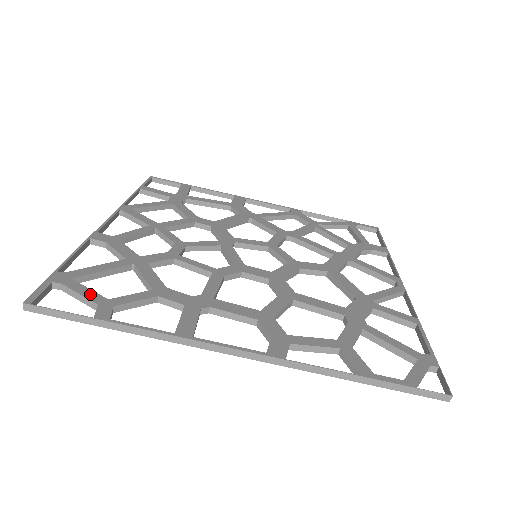
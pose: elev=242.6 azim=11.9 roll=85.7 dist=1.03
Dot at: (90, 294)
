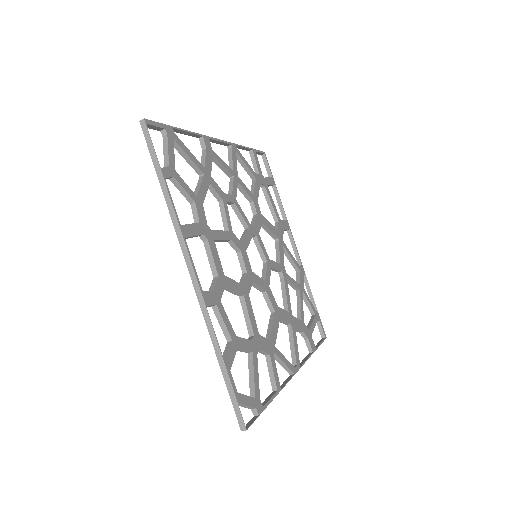
Dot at: (172, 157)
